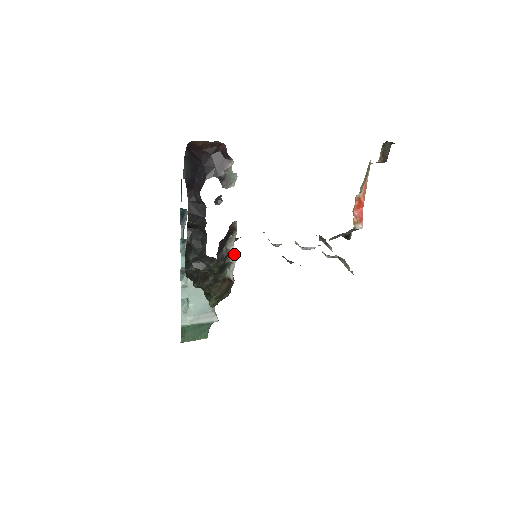
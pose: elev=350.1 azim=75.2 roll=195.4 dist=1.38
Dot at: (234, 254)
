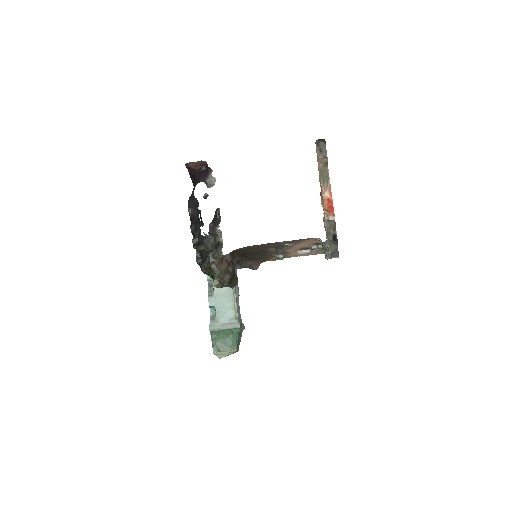
Dot at: (221, 233)
